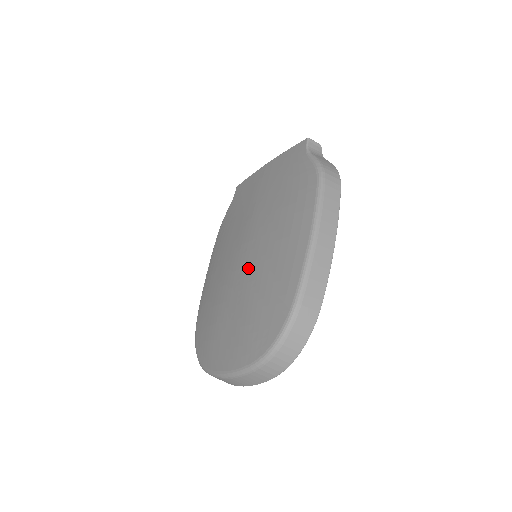
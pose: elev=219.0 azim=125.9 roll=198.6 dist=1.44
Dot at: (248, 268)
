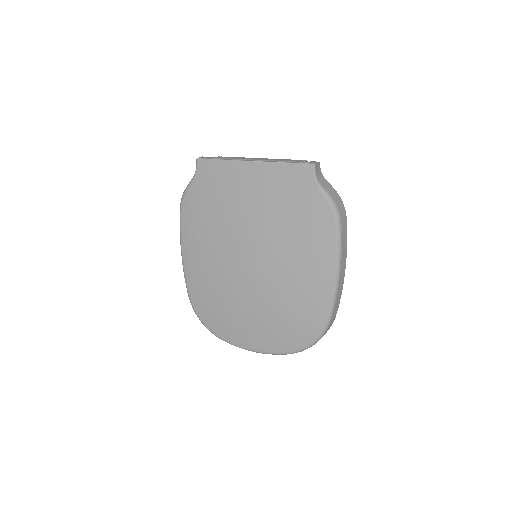
Dot at: (265, 282)
